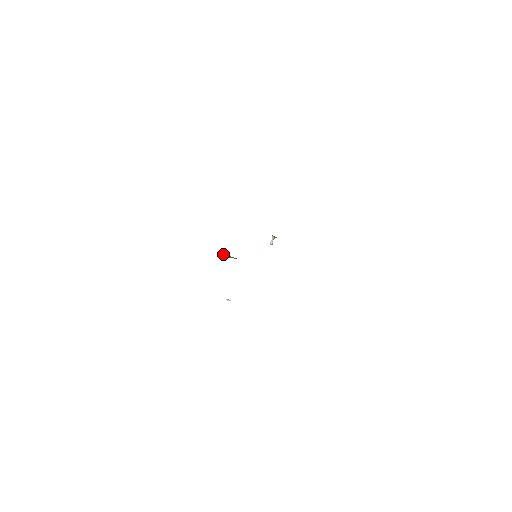
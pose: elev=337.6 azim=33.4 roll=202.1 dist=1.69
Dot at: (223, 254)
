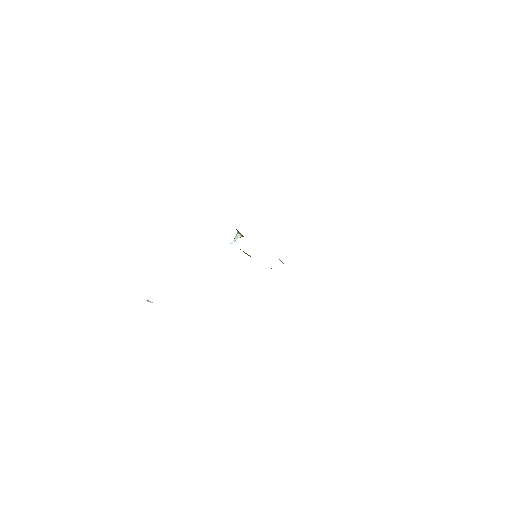
Dot at: occluded
